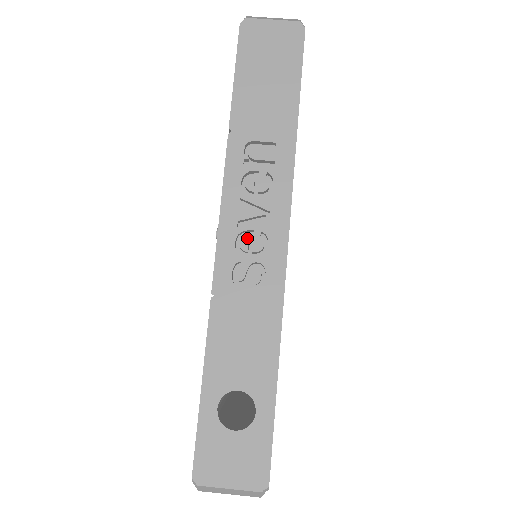
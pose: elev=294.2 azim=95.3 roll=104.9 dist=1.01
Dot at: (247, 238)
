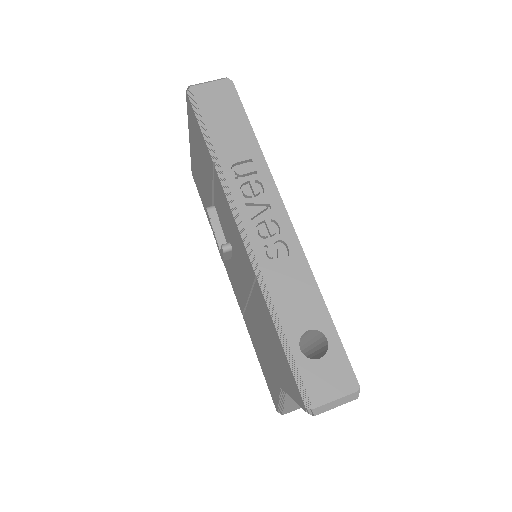
Dot at: (263, 227)
